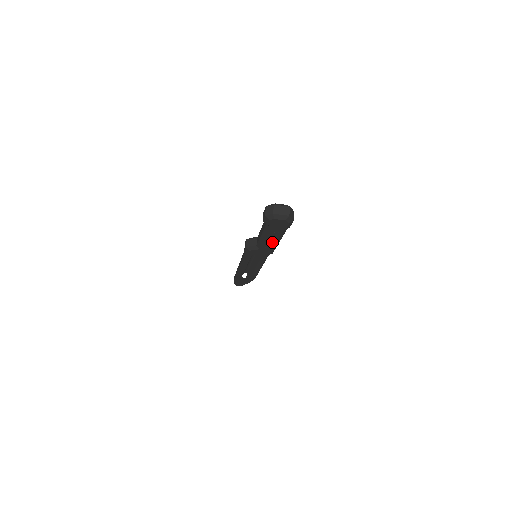
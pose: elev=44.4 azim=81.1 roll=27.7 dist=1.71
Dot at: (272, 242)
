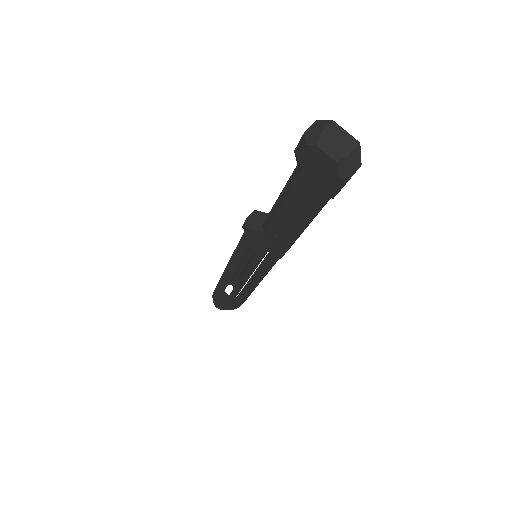
Dot at: (289, 223)
